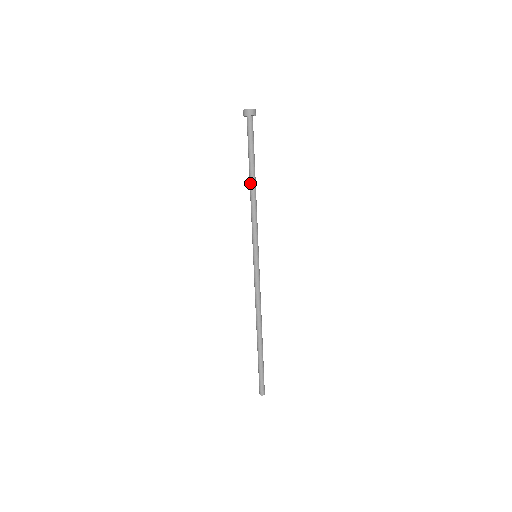
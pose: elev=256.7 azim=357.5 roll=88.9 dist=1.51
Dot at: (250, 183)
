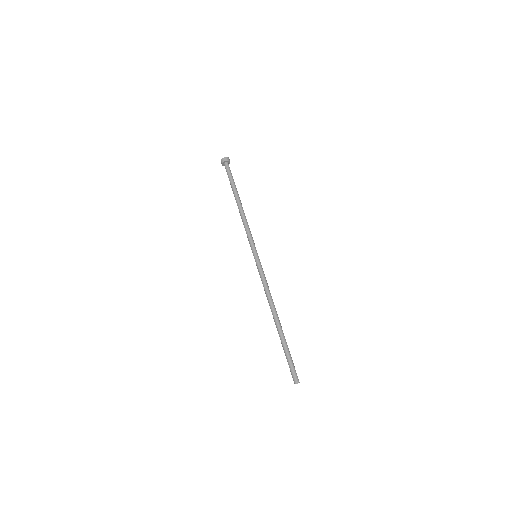
Dot at: (237, 204)
